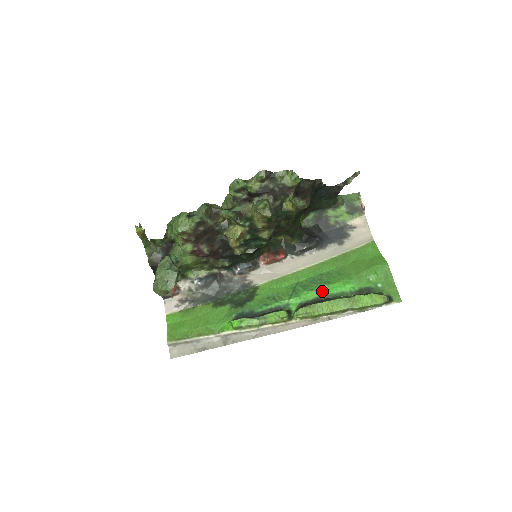
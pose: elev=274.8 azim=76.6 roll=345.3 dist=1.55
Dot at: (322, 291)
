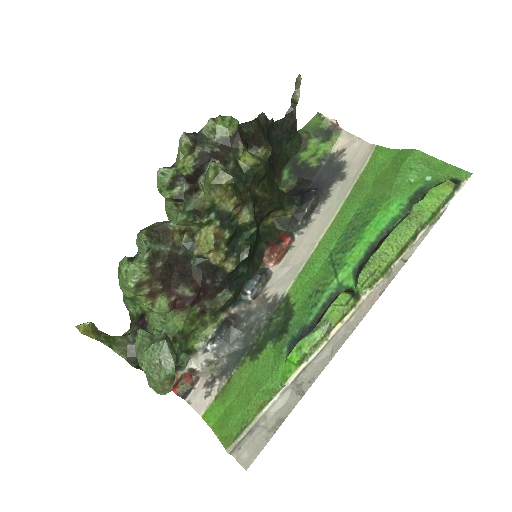
Dot at: (367, 237)
